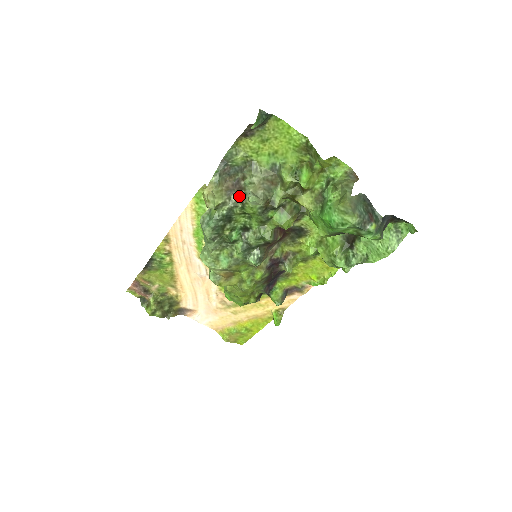
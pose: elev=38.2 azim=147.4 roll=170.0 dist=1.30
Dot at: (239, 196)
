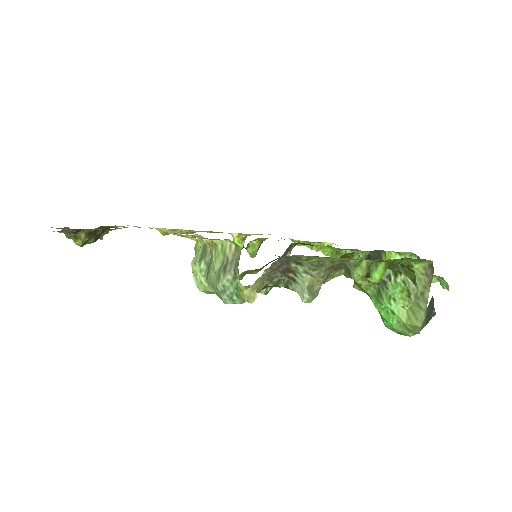
Dot at: (283, 277)
